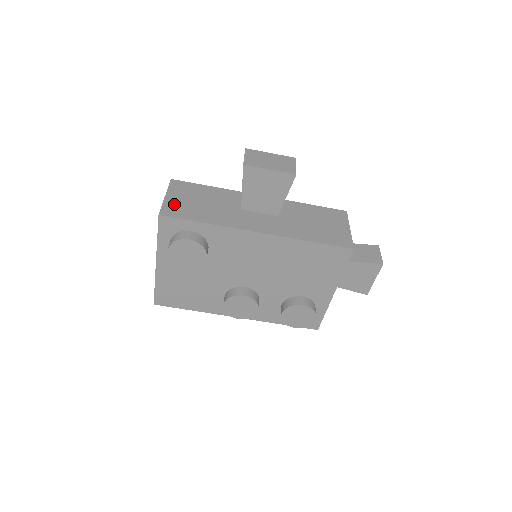
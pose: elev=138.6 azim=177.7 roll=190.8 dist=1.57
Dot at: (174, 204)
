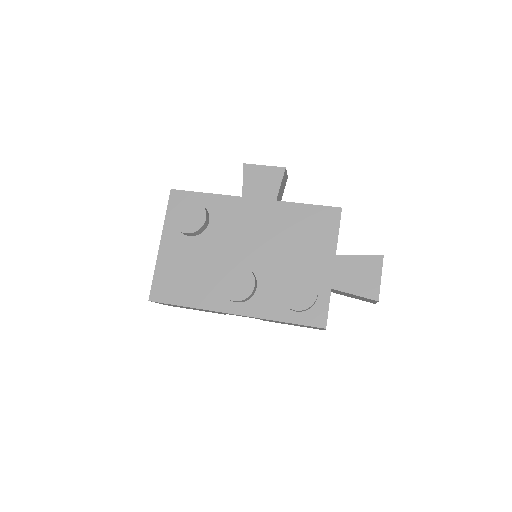
Dot at: occluded
